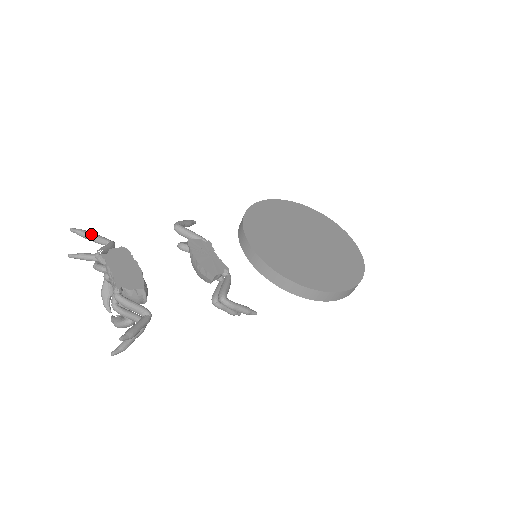
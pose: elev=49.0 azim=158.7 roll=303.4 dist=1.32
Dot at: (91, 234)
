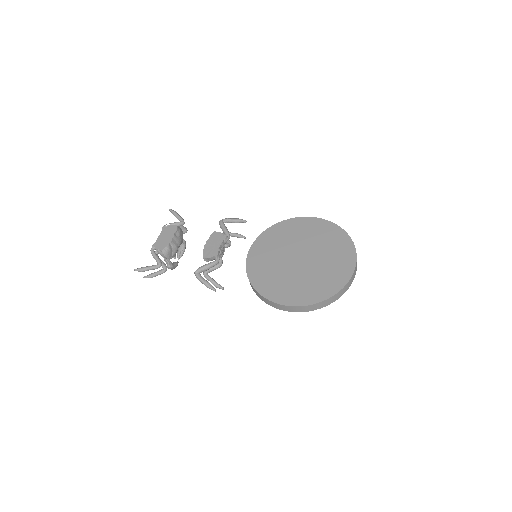
Dot at: (176, 214)
